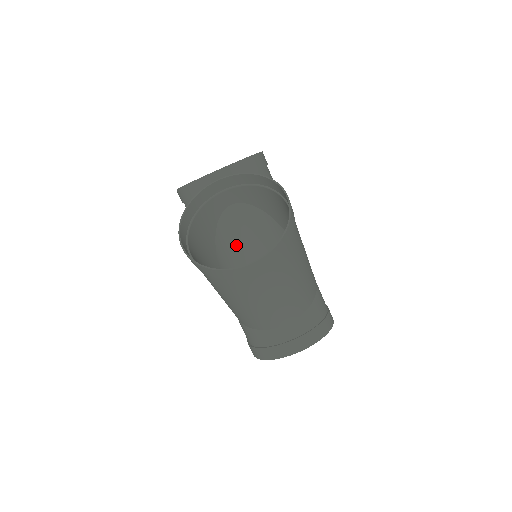
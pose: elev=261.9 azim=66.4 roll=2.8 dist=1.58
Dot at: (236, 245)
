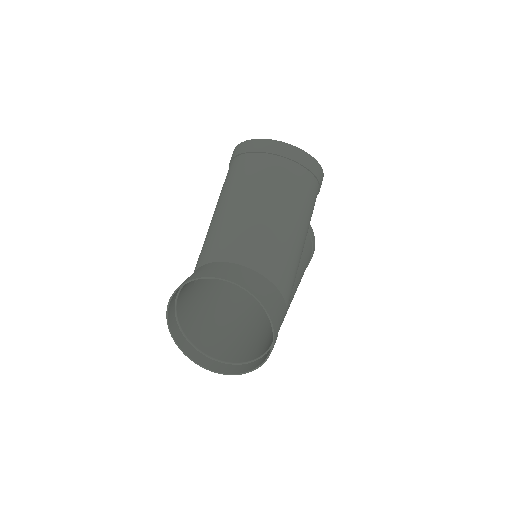
Dot at: (236, 299)
